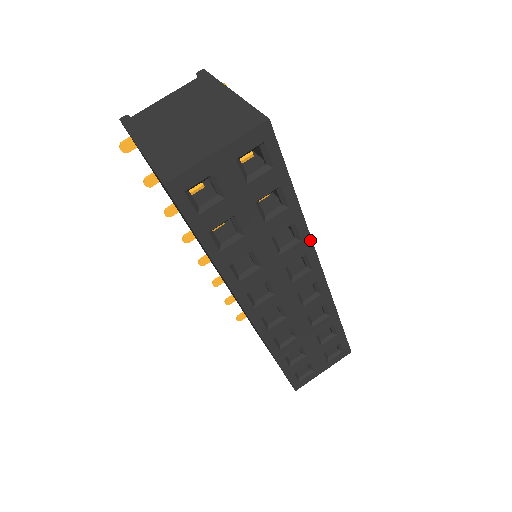
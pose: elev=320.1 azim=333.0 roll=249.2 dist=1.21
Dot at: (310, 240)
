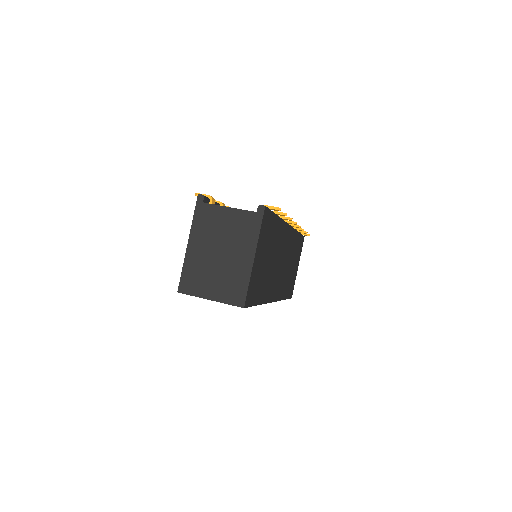
Dot at: (266, 303)
